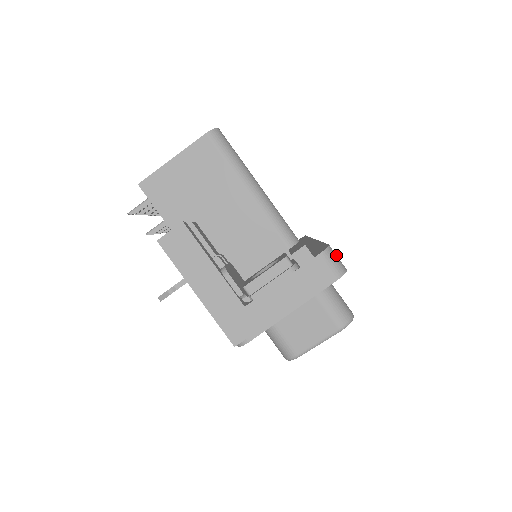
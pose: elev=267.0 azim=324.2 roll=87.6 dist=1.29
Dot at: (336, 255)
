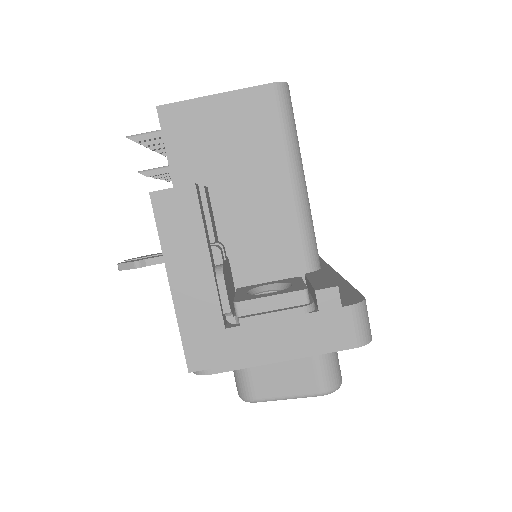
Dot at: occluded
